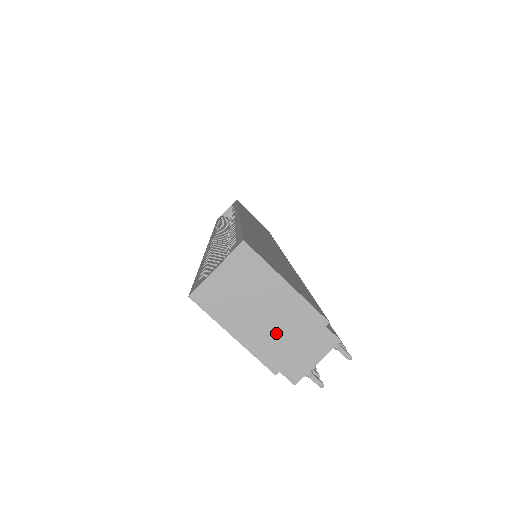
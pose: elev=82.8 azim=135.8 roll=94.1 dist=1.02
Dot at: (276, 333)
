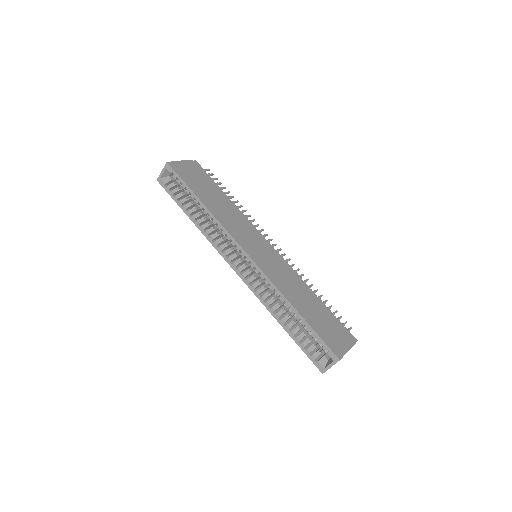
Dot at: occluded
